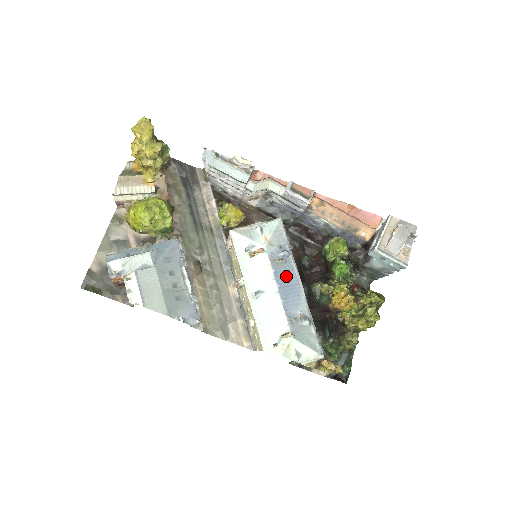
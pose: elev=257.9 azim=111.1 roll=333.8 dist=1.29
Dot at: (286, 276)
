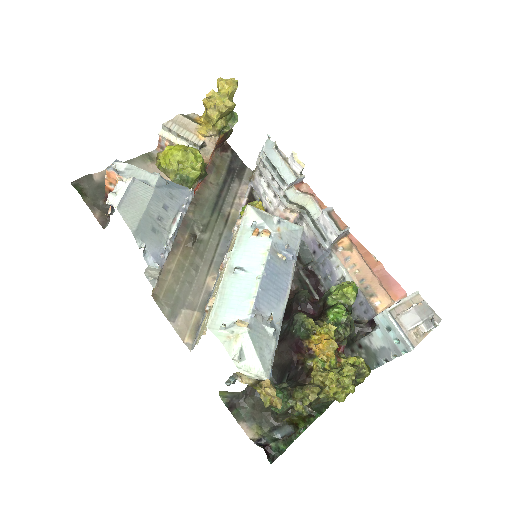
Dot at: (278, 273)
